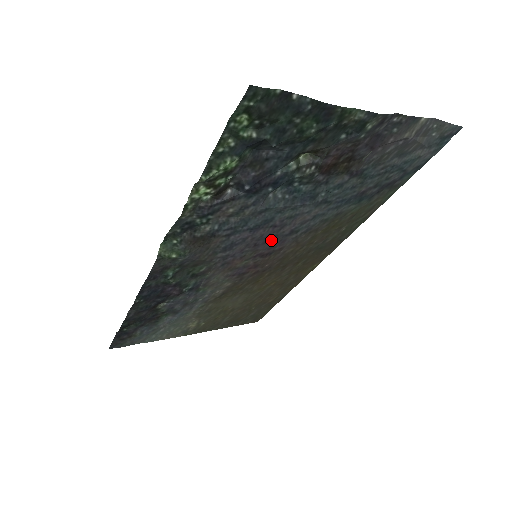
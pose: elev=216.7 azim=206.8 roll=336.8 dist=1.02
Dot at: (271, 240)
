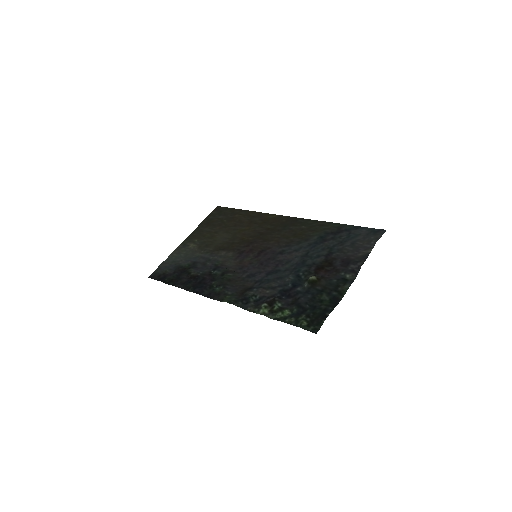
Dot at: (270, 258)
